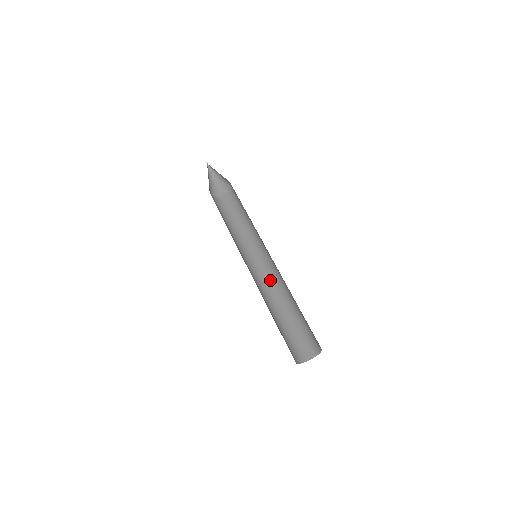
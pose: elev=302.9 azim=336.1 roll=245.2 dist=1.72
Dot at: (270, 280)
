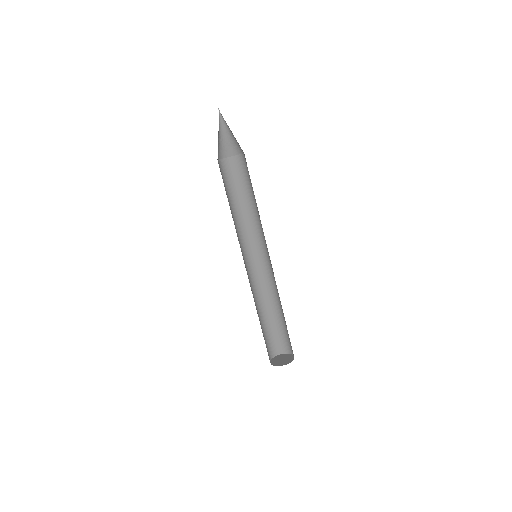
Dot at: (272, 275)
